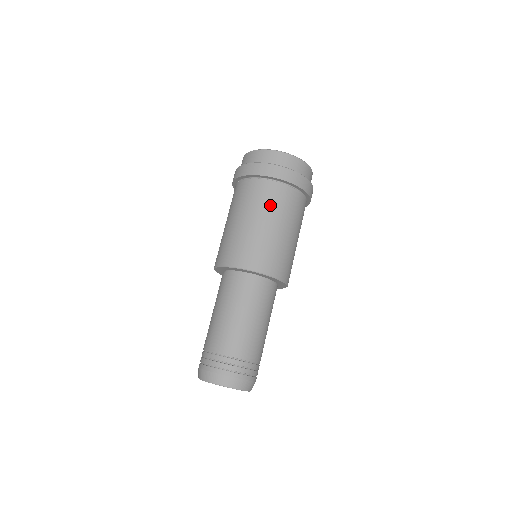
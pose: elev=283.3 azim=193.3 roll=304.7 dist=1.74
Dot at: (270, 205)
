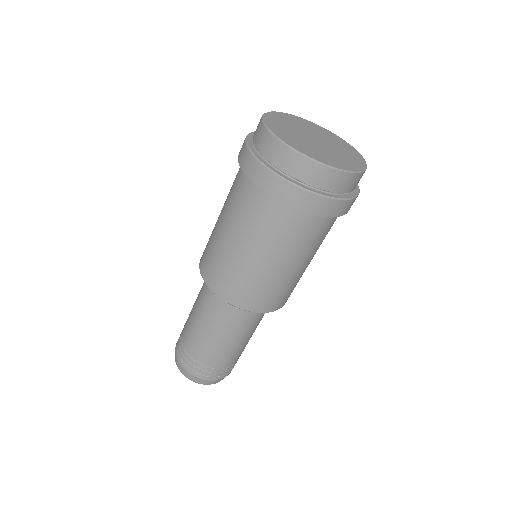
Dot at: (317, 244)
